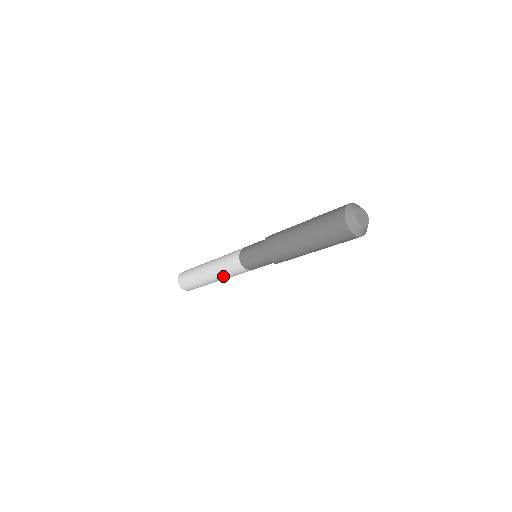
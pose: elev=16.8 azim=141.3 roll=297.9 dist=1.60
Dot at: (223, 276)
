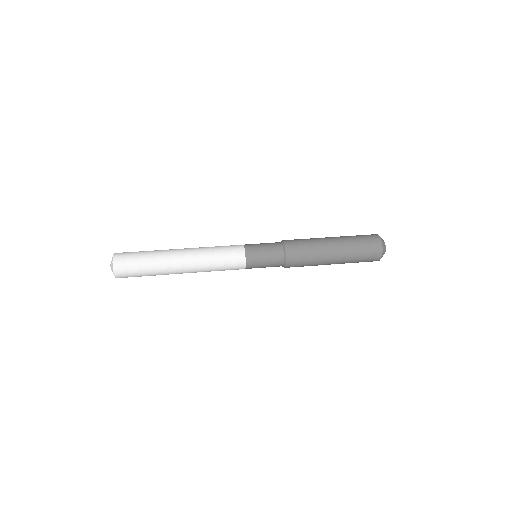
Dot at: (205, 268)
